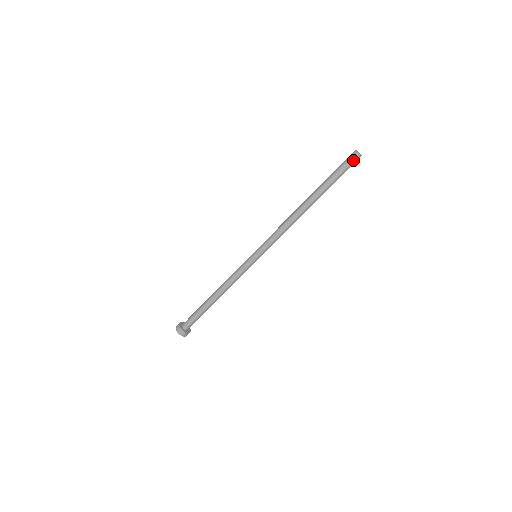
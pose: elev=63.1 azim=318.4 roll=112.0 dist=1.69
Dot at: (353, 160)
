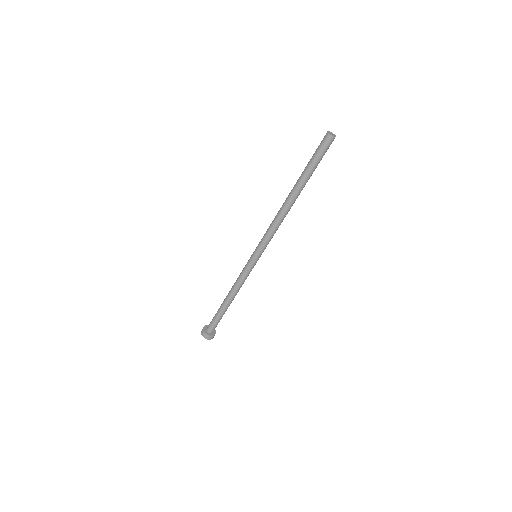
Dot at: (328, 144)
